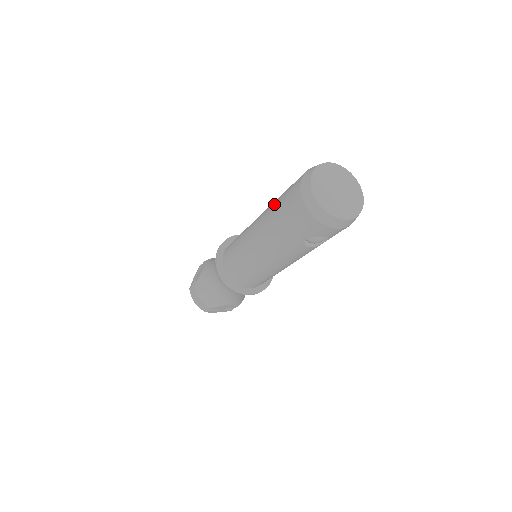
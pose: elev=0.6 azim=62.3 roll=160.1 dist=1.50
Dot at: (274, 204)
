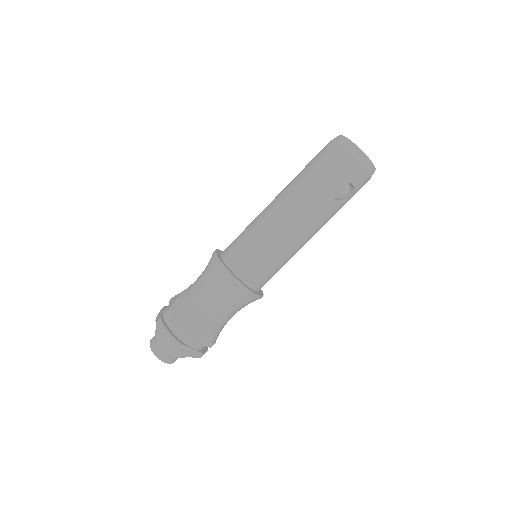
Dot at: (299, 173)
